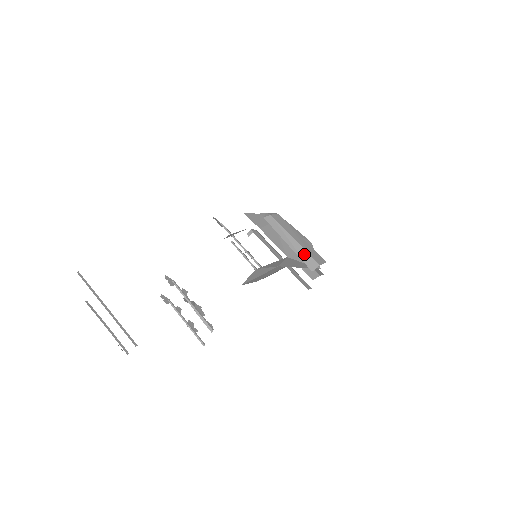
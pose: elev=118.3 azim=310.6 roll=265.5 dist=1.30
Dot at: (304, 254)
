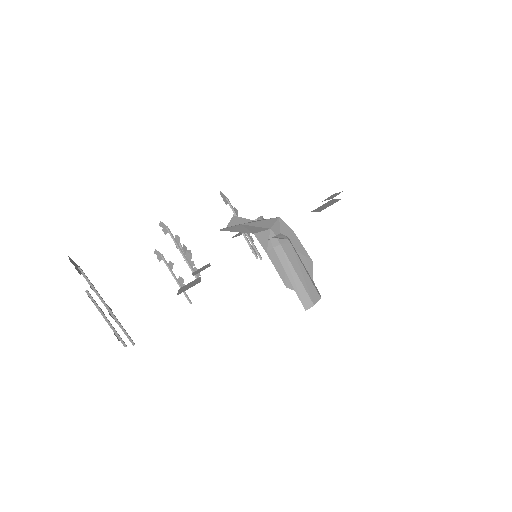
Dot at: (303, 292)
